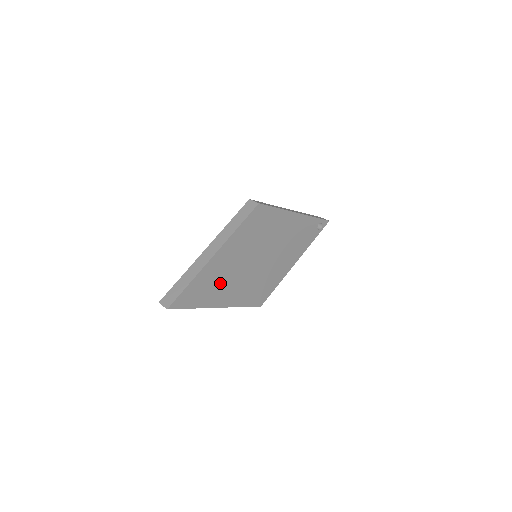
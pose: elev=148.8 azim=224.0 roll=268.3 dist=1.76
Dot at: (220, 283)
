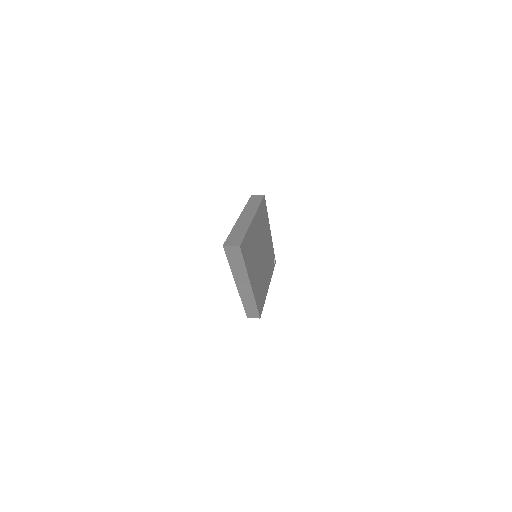
Dot at: (253, 256)
